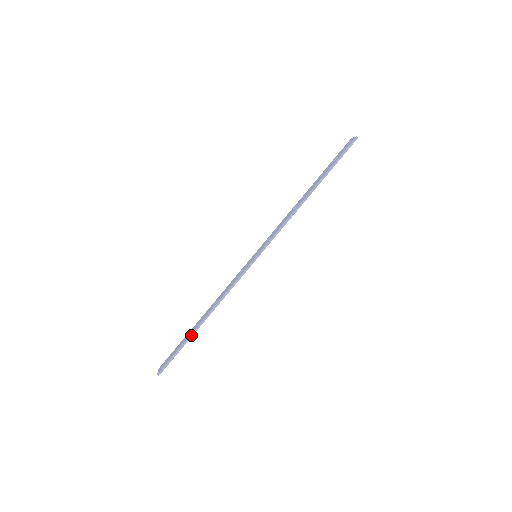
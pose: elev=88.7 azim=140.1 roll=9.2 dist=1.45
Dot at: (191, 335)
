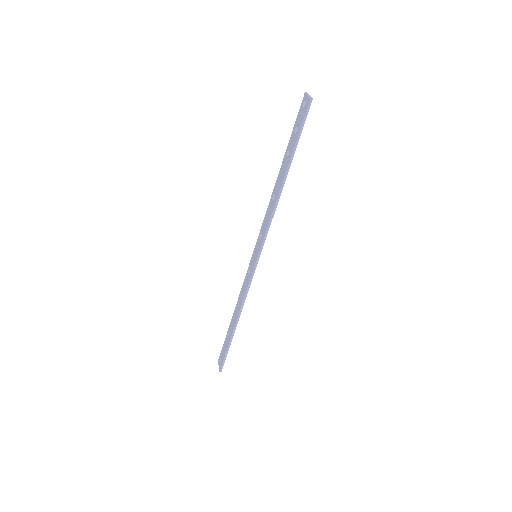
Dot at: (231, 338)
